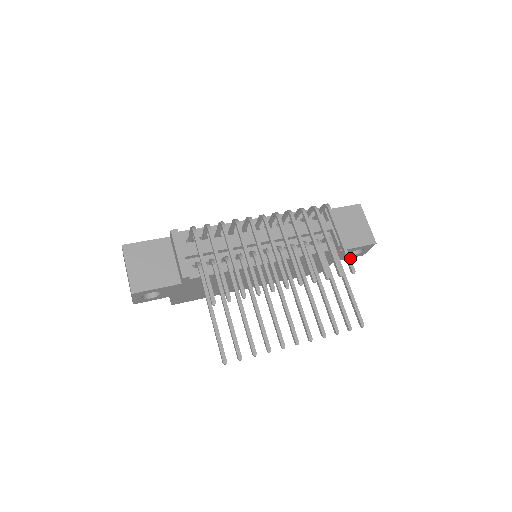
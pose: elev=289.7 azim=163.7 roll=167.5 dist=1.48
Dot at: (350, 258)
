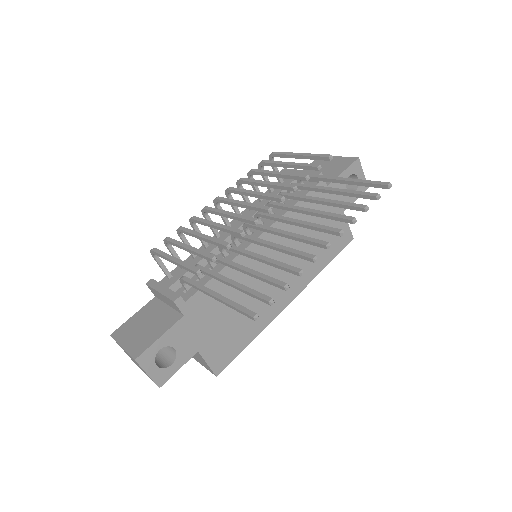
Dot at: (318, 154)
